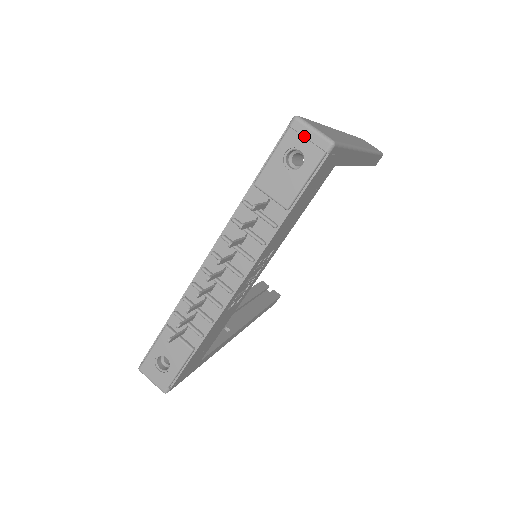
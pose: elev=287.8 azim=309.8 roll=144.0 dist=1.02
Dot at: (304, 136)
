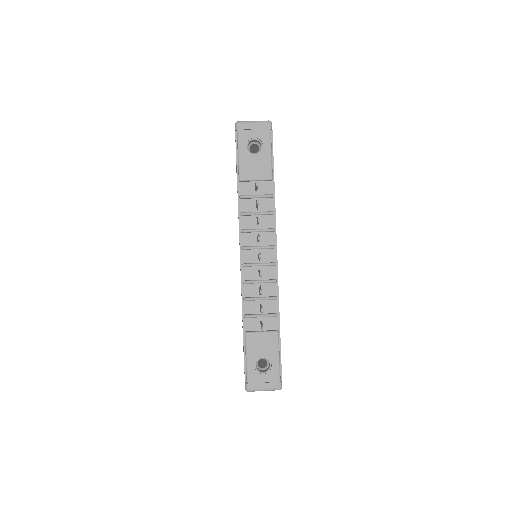
Dot at: (250, 129)
